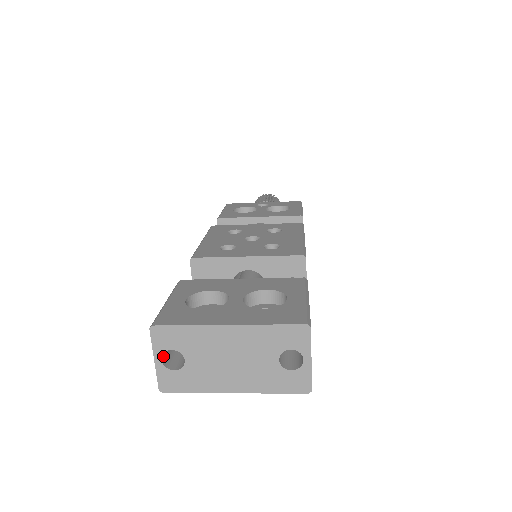
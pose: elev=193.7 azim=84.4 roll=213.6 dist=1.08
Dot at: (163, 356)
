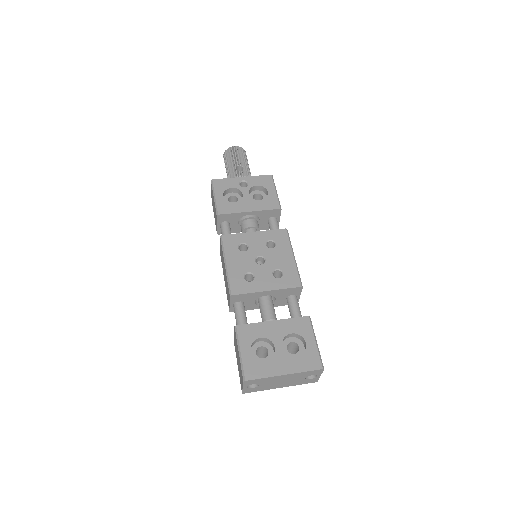
Dot at: occluded
